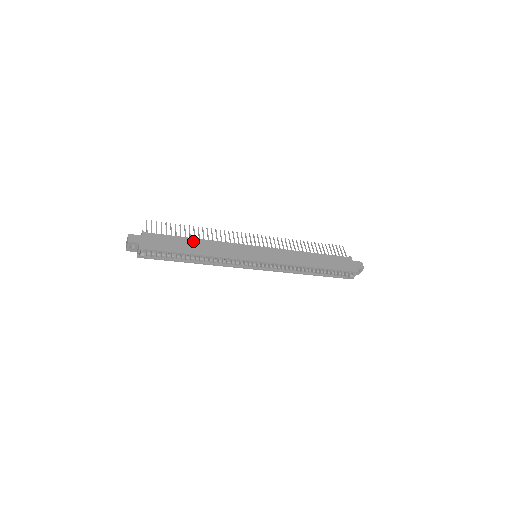
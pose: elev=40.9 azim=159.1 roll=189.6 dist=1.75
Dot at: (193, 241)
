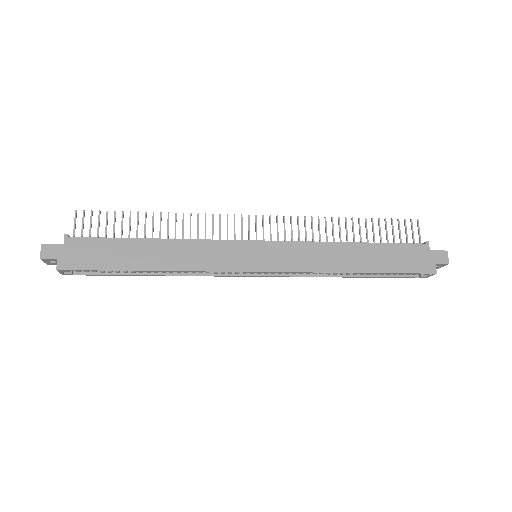
Dot at: (147, 244)
